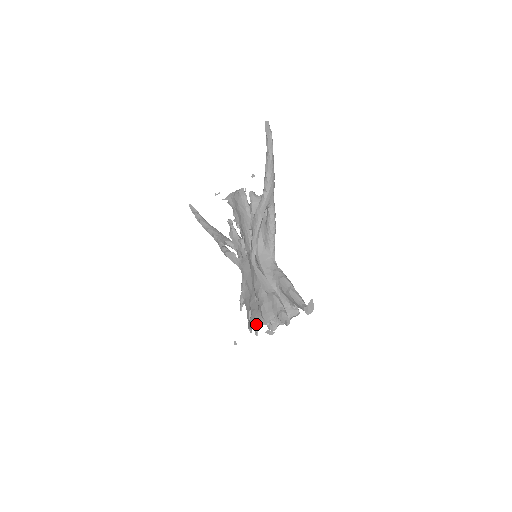
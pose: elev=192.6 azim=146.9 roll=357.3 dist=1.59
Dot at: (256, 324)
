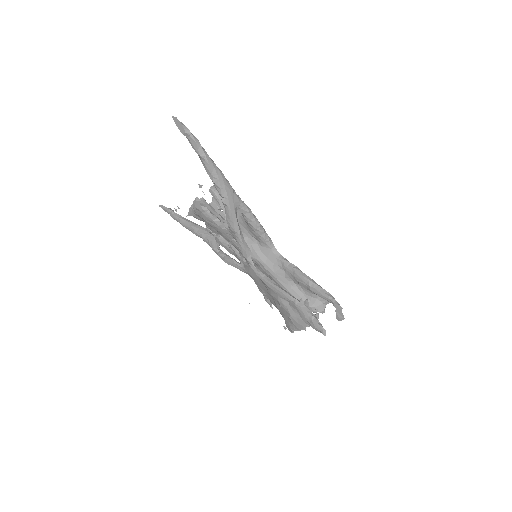
Dot at: occluded
